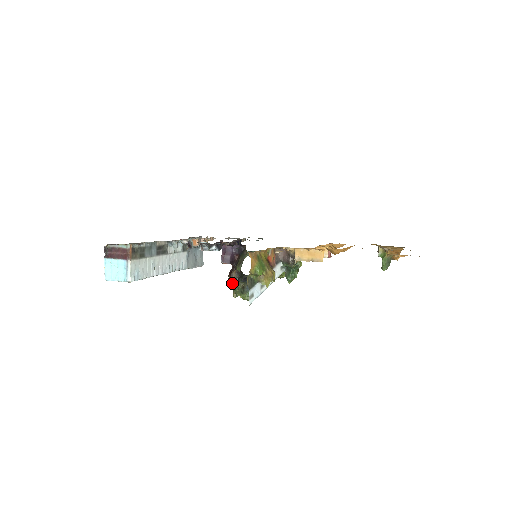
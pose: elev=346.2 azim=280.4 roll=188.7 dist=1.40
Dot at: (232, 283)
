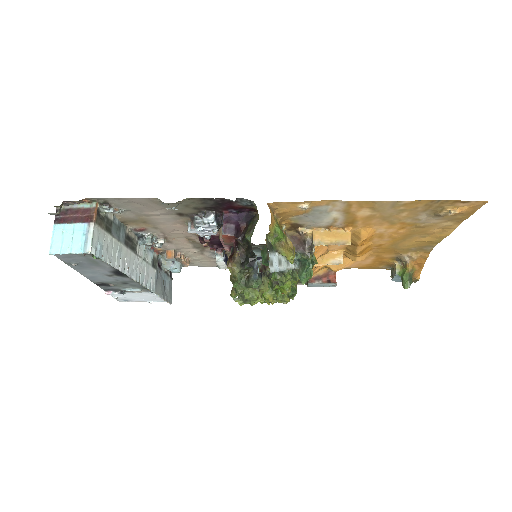
Dot at: (233, 270)
